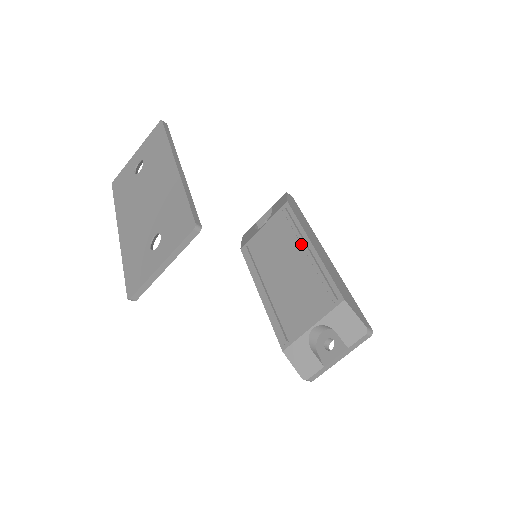
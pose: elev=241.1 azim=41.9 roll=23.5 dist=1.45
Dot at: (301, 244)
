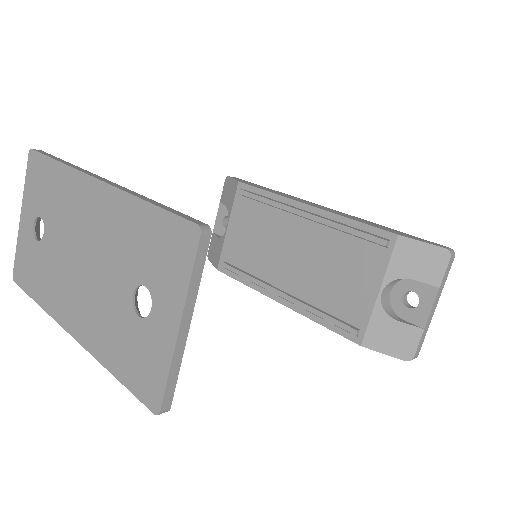
Dot at: (292, 213)
